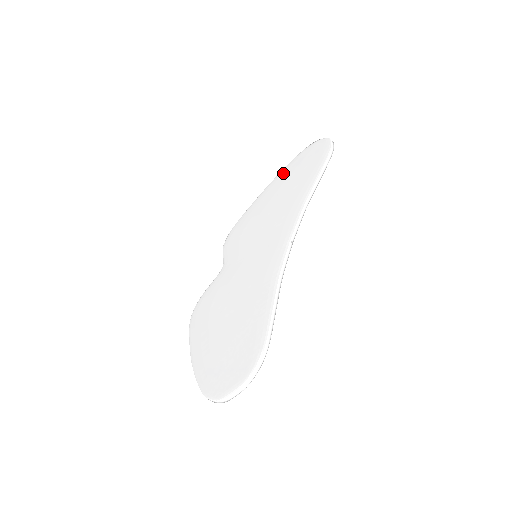
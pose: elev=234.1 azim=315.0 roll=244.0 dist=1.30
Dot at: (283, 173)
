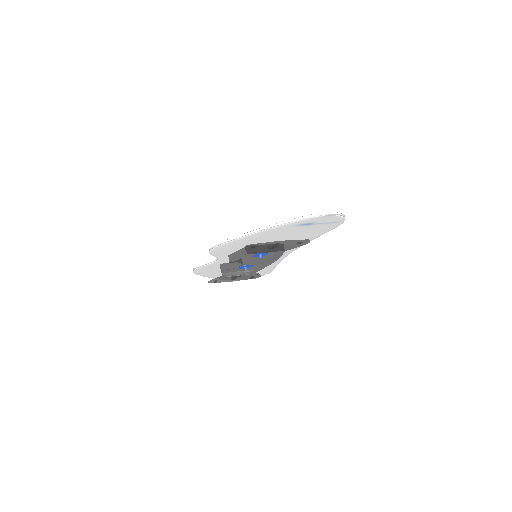
Dot at: occluded
